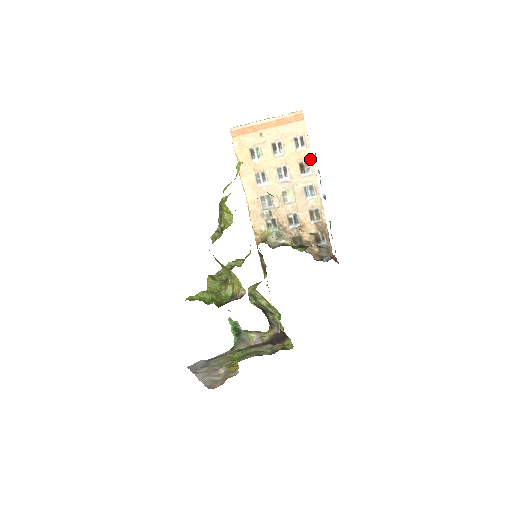
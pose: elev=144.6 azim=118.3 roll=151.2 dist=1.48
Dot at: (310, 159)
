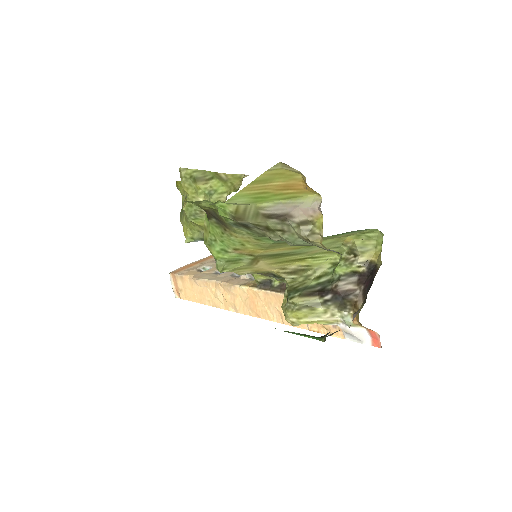
Dot at: occluded
